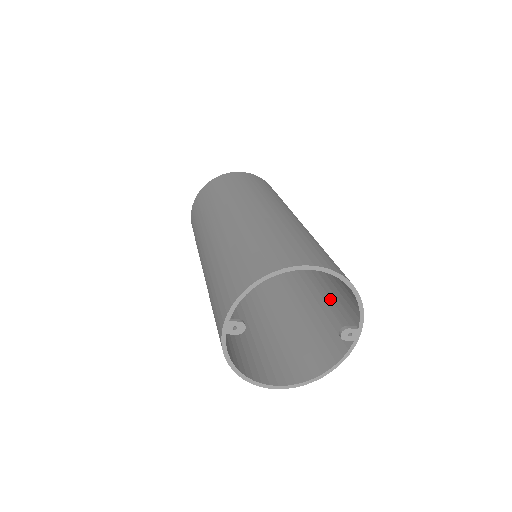
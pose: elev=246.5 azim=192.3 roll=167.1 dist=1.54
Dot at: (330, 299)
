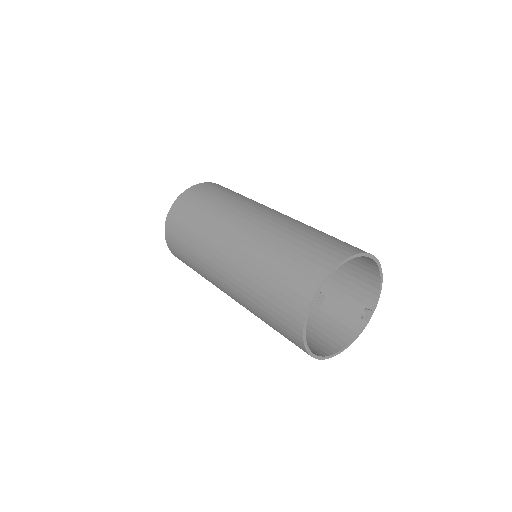
Dot at: (330, 293)
